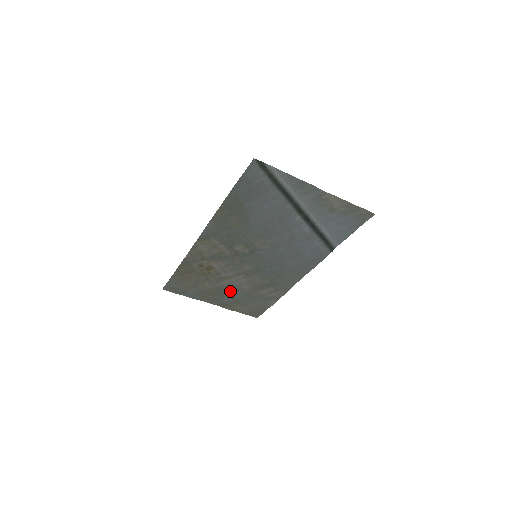
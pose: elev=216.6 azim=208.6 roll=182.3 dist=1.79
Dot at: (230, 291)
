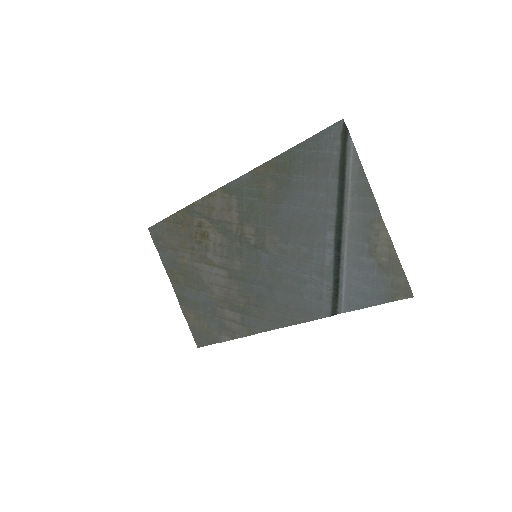
Dot at: (200, 285)
